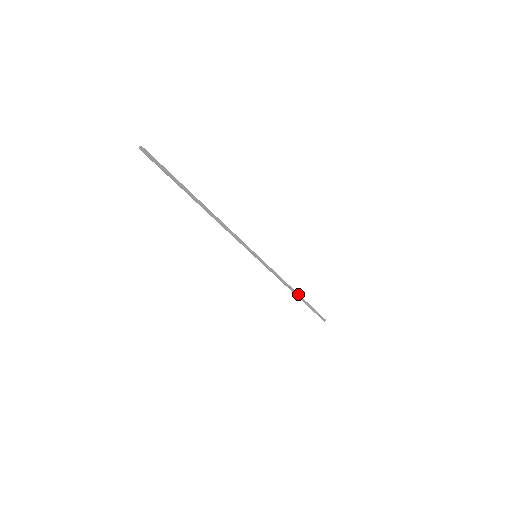
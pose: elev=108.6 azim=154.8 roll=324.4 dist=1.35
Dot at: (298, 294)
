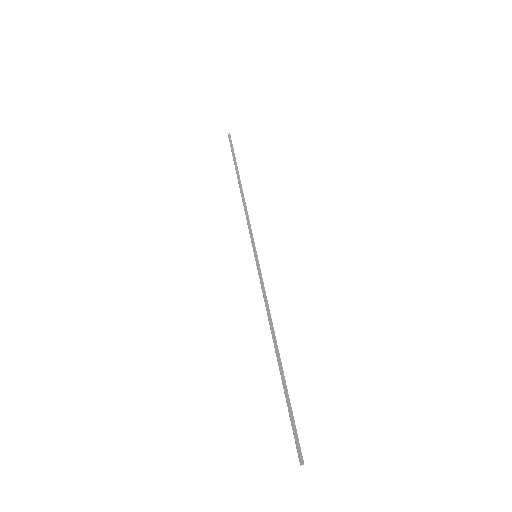
Dot at: occluded
